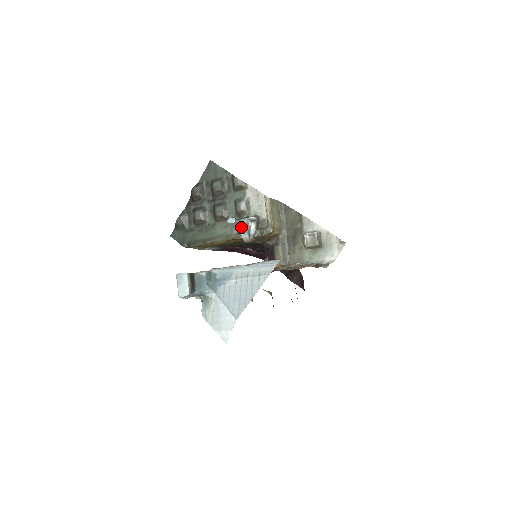
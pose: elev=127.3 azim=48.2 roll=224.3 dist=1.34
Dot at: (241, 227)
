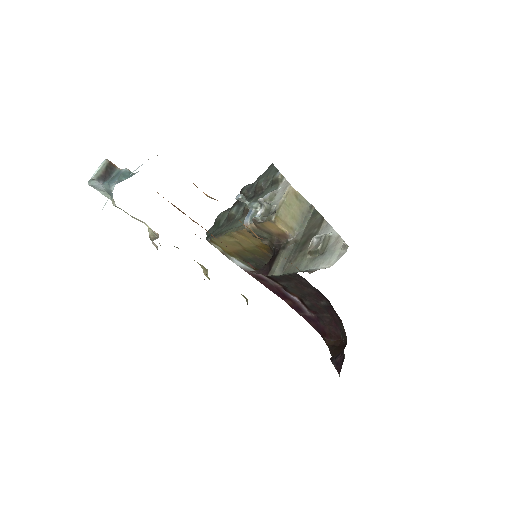
Dot at: (249, 211)
